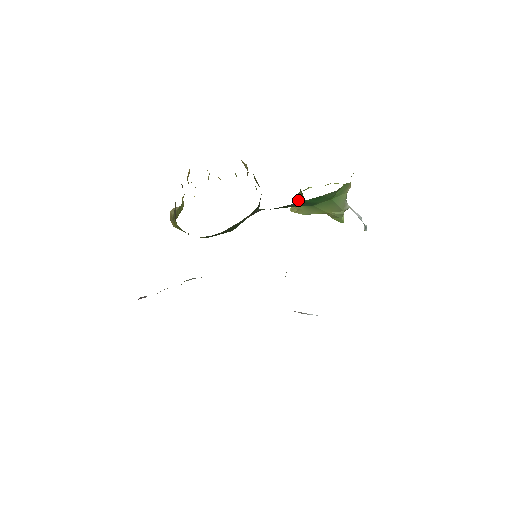
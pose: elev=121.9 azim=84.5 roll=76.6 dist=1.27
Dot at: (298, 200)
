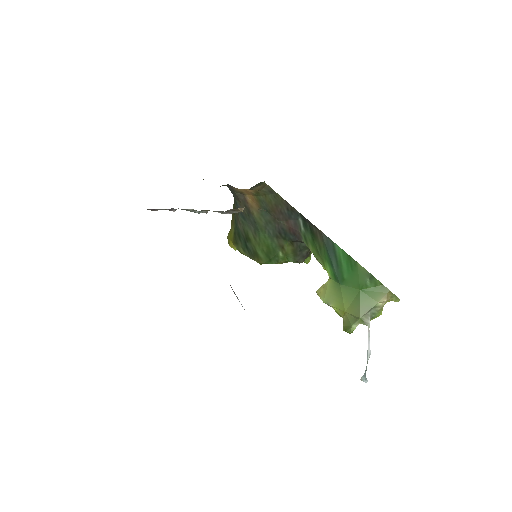
Dot at: occluded
